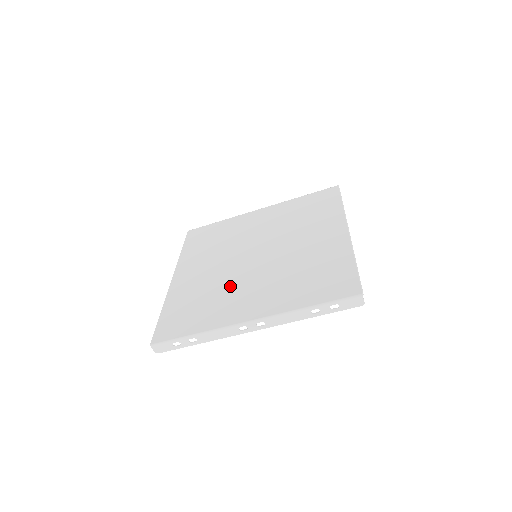
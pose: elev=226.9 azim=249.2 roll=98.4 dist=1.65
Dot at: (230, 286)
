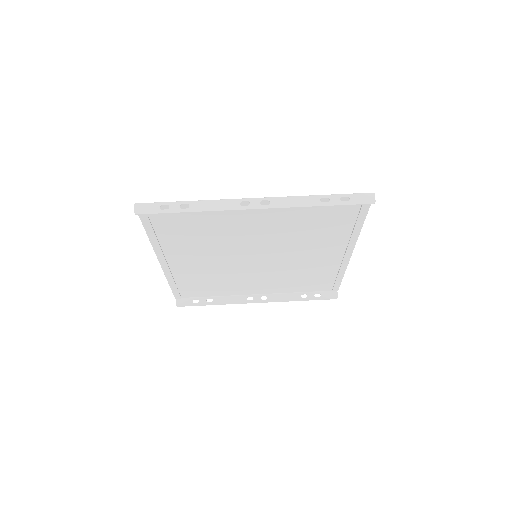
Dot at: (229, 234)
